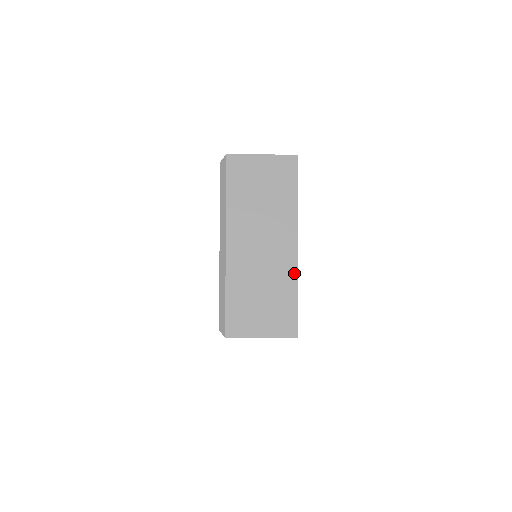
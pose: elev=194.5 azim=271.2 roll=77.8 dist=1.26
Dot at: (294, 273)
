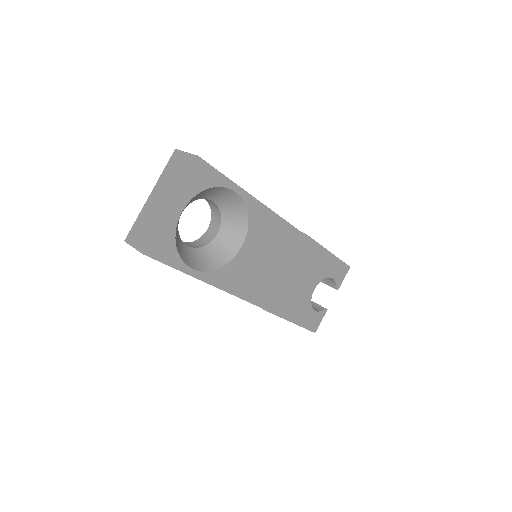
Dot at: (161, 219)
